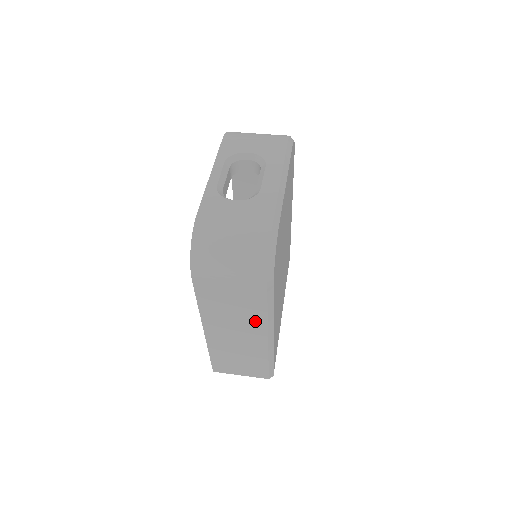
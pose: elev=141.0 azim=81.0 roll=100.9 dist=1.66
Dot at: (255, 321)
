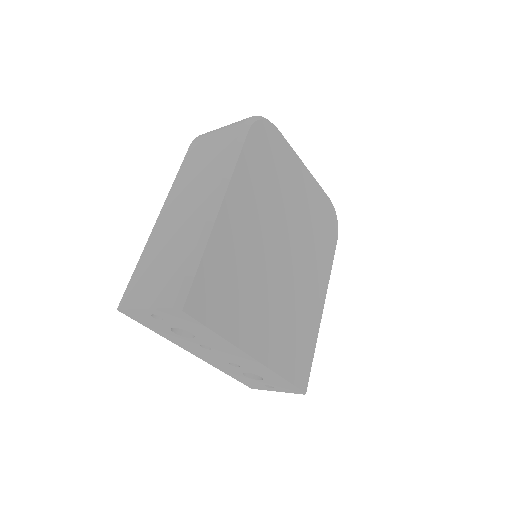
Dot at: (213, 178)
